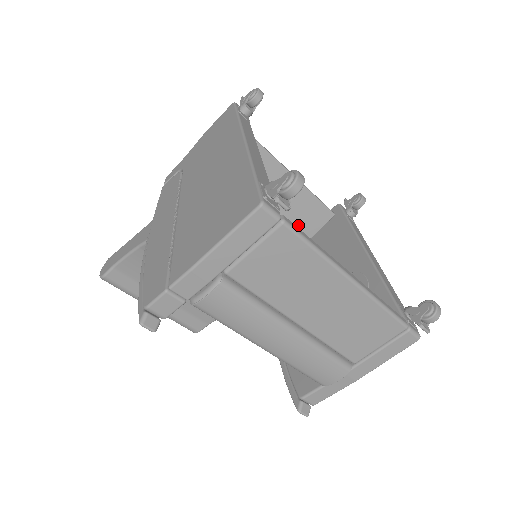
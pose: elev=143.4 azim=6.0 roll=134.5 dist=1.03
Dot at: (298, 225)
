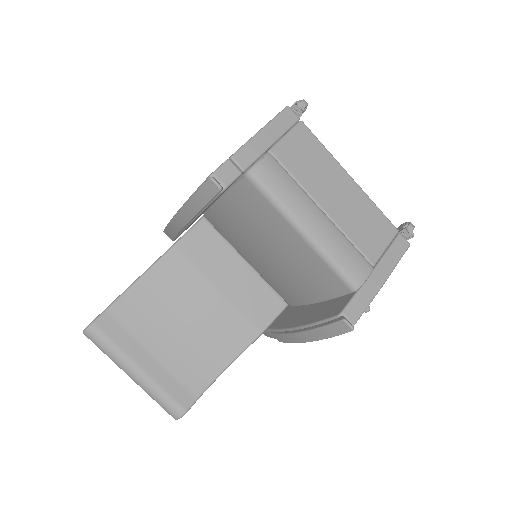
Dot at: occluded
